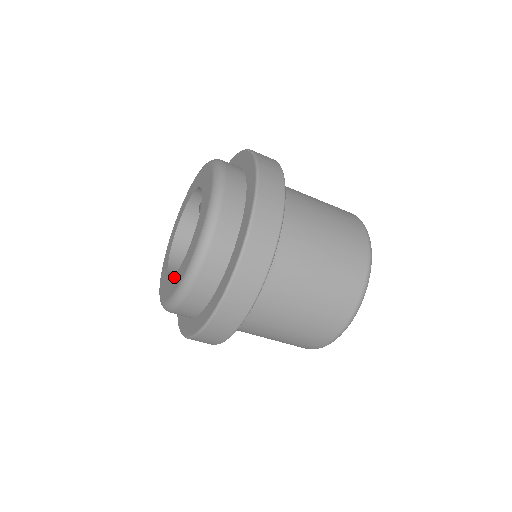
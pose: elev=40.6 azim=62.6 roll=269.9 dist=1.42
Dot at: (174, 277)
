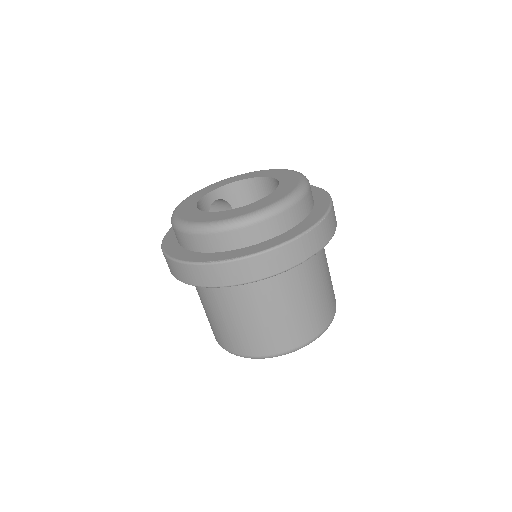
Dot at: (260, 200)
